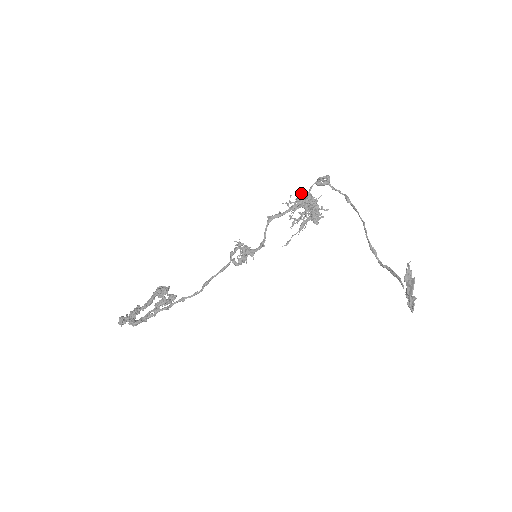
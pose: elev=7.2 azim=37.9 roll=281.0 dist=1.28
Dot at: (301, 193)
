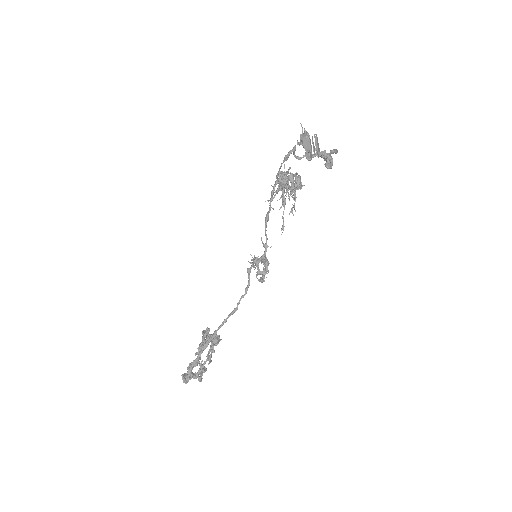
Dot at: occluded
